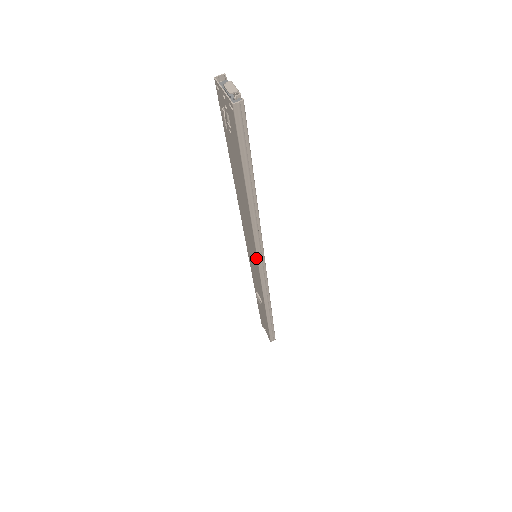
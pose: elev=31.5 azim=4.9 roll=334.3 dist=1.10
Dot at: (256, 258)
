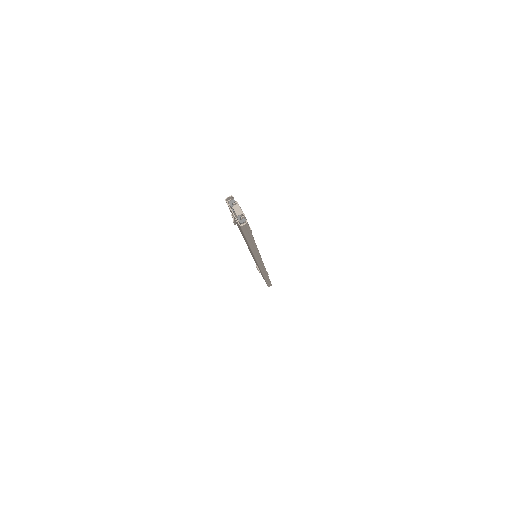
Dot at: occluded
